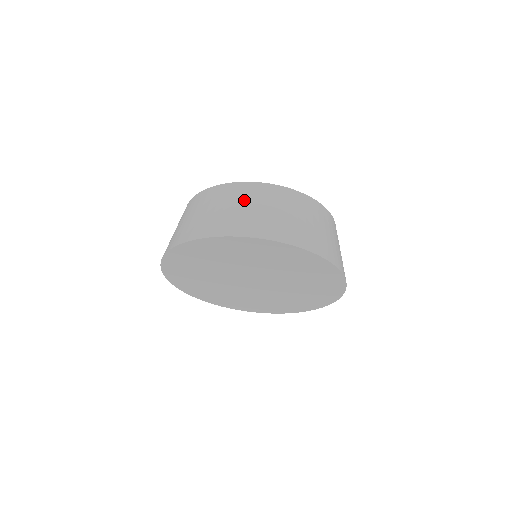
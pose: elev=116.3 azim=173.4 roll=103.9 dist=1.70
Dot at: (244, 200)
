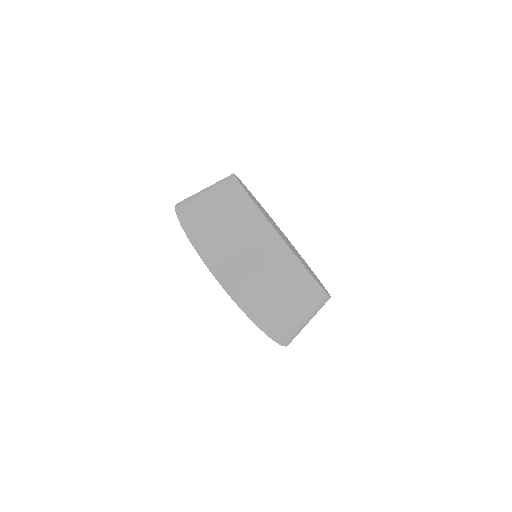
Dot at: (304, 306)
